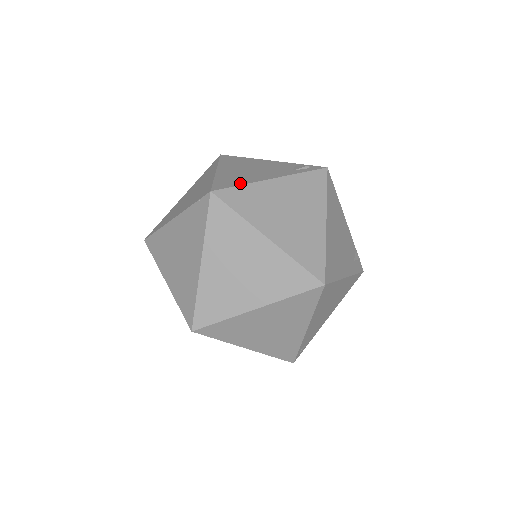
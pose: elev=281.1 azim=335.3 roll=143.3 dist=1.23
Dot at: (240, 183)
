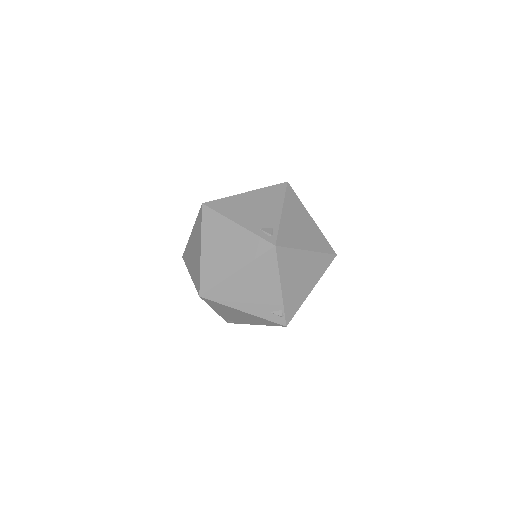
Dot at: (221, 211)
